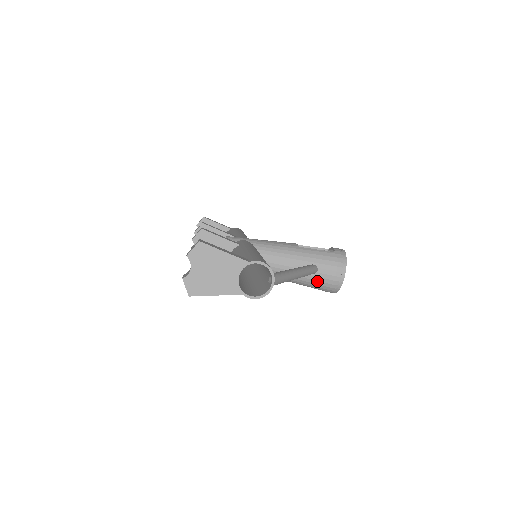
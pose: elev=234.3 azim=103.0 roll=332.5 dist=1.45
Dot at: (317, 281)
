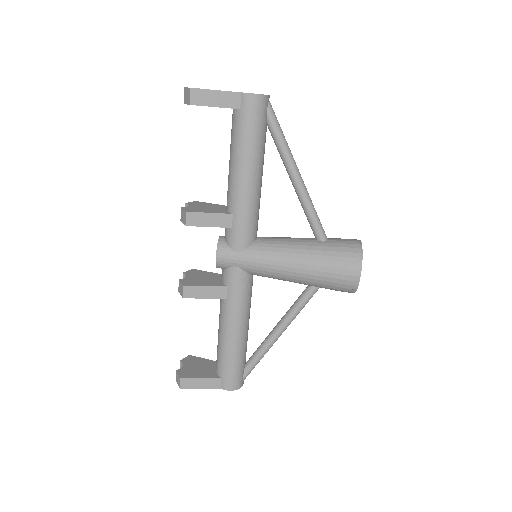
Dot at: (332, 247)
